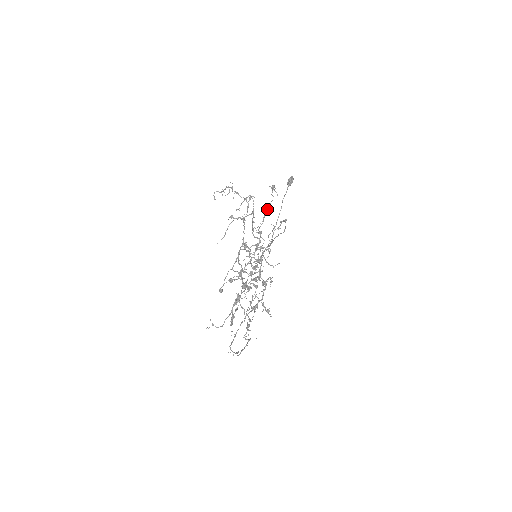
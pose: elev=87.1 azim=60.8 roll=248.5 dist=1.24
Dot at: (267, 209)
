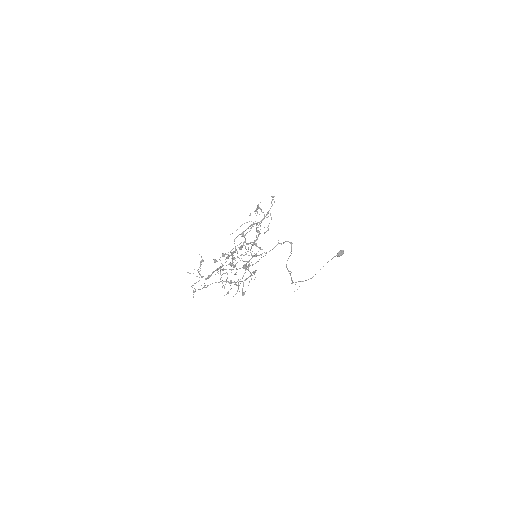
Dot at: occluded
